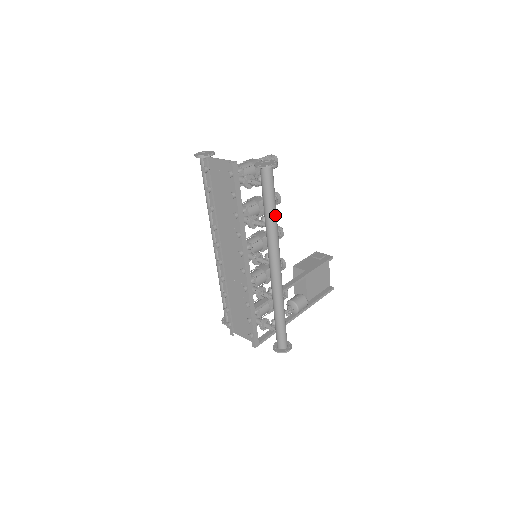
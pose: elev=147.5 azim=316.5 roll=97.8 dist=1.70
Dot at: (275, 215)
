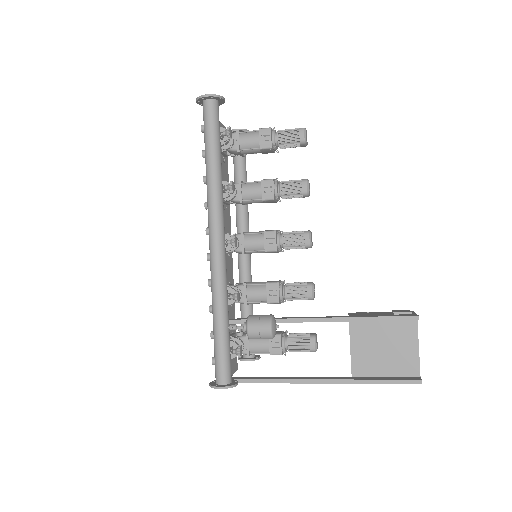
Dot at: (212, 165)
